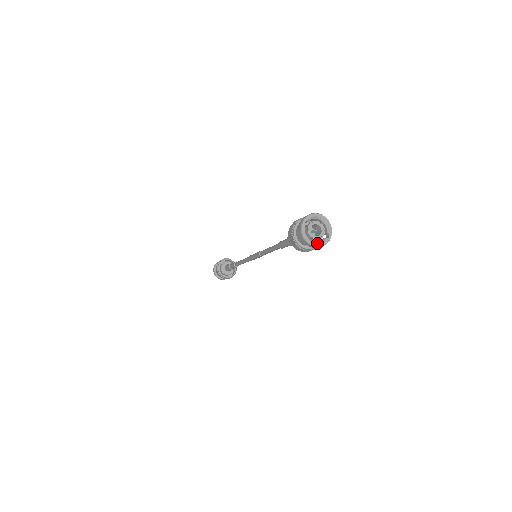
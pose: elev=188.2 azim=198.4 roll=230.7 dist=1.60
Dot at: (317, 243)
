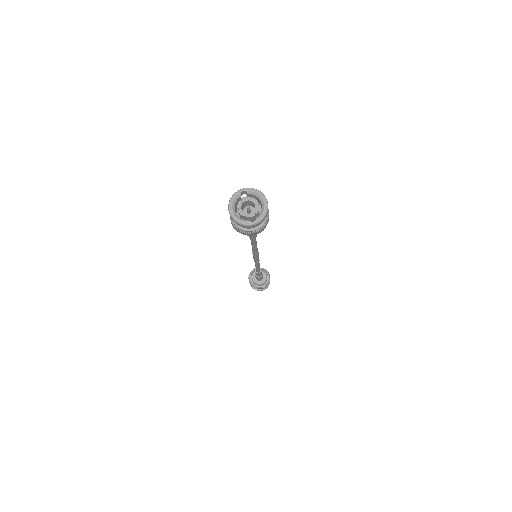
Dot at: (236, 216)
